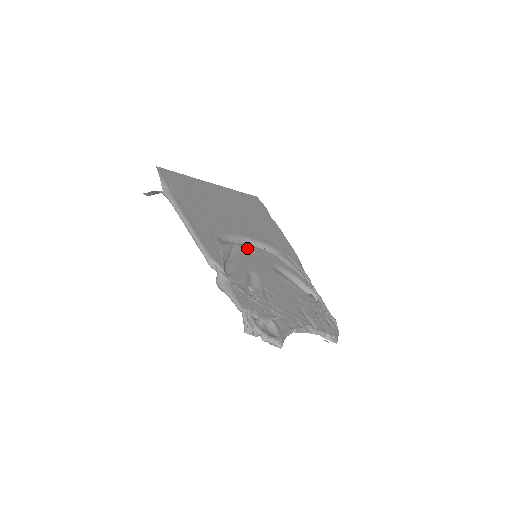
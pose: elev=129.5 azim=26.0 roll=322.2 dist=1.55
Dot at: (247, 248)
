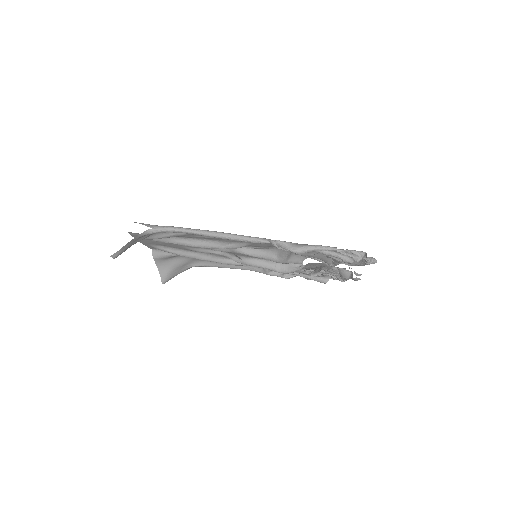
Dot at: occluded
